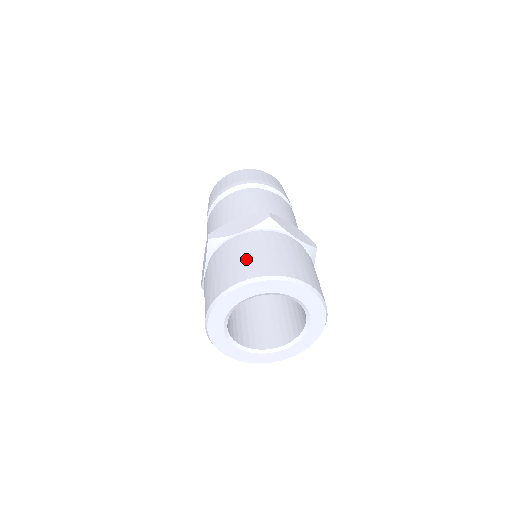
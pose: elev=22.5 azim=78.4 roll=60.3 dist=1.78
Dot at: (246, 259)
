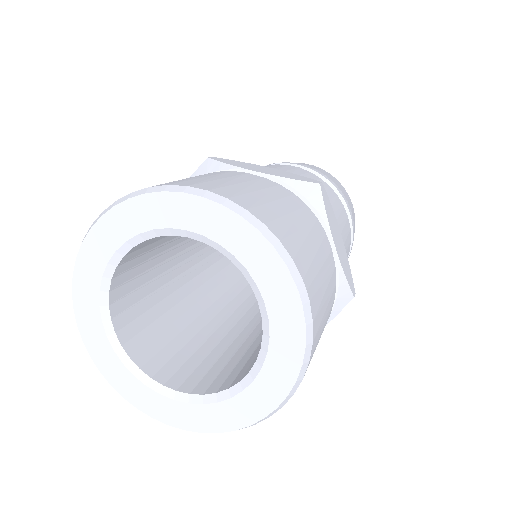
Dot at: occluded
